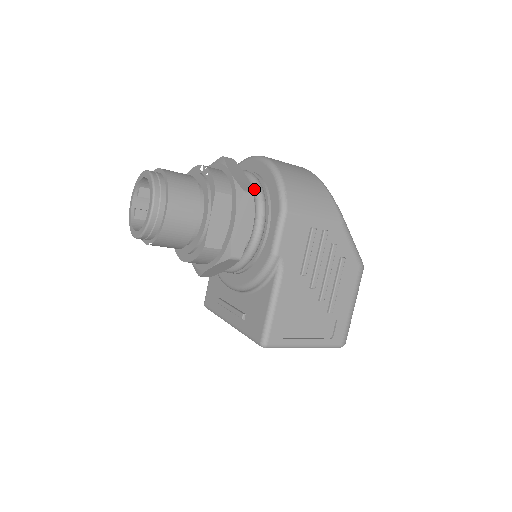
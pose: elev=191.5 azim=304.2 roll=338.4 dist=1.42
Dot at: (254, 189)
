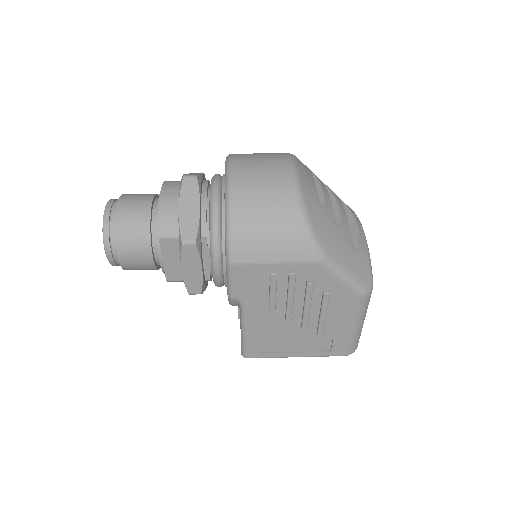
Dot at: (209, 224)
